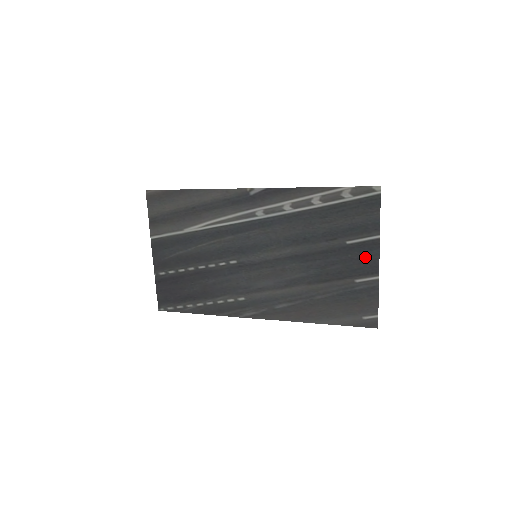
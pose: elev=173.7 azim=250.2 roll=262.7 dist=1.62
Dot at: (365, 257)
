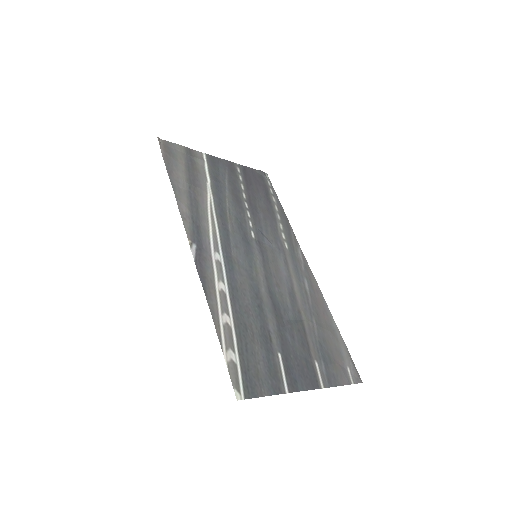
Dot at: (300, 374)
